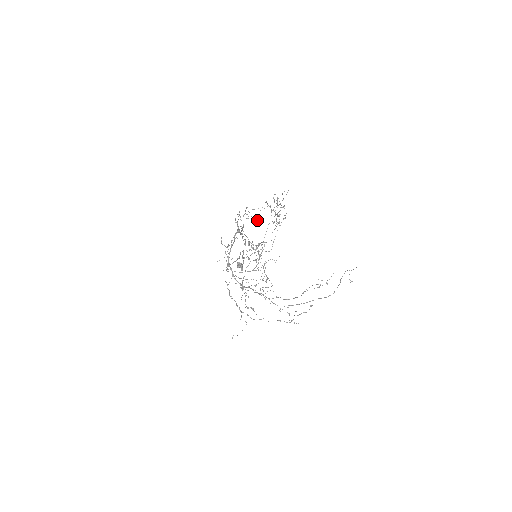
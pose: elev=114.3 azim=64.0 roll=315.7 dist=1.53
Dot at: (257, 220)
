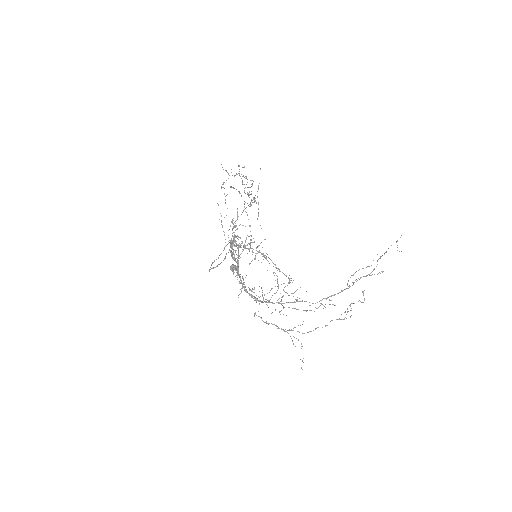
Dot at: (250, 226)
